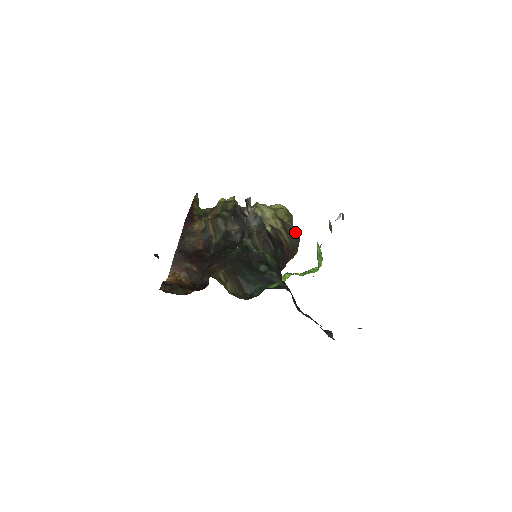
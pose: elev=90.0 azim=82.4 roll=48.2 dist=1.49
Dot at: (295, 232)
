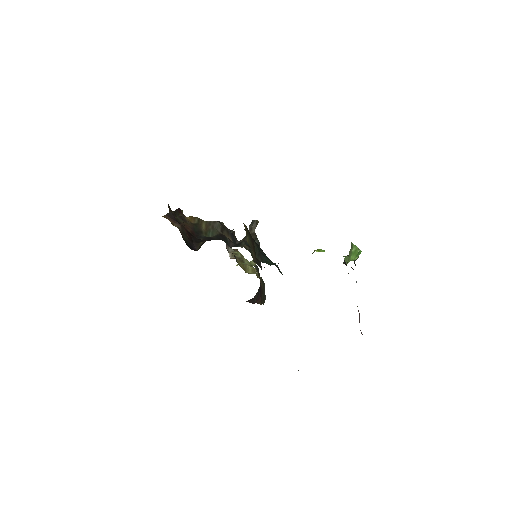
Dot at: occluded
